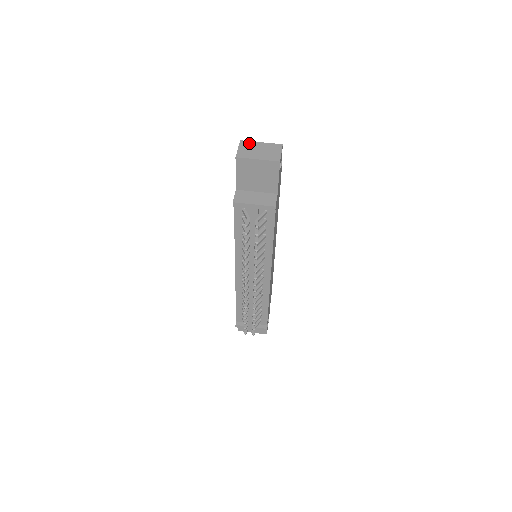
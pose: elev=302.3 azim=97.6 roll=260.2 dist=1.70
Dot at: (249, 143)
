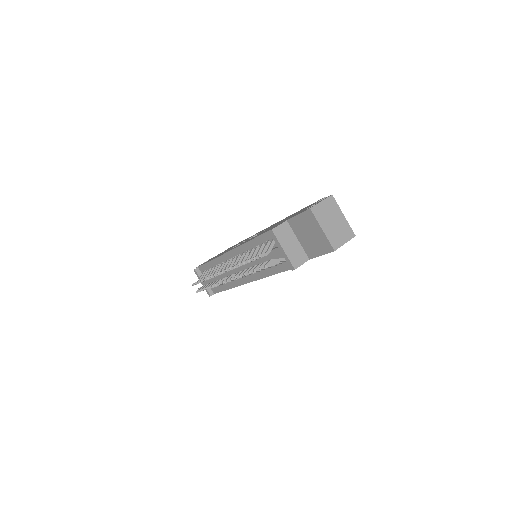
Dot at: (335, 205)
